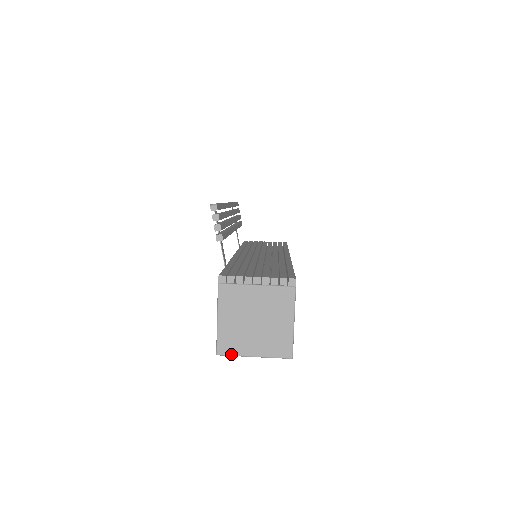
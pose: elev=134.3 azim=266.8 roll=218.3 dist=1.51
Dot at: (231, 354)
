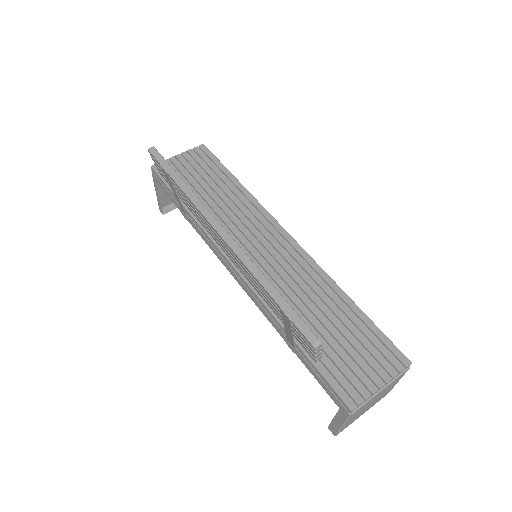
Dot at: occluded
